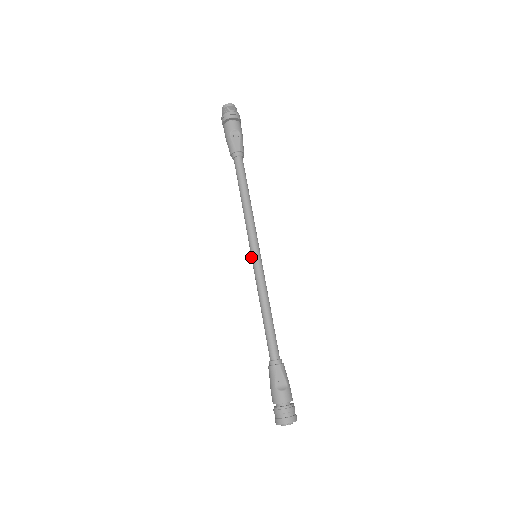
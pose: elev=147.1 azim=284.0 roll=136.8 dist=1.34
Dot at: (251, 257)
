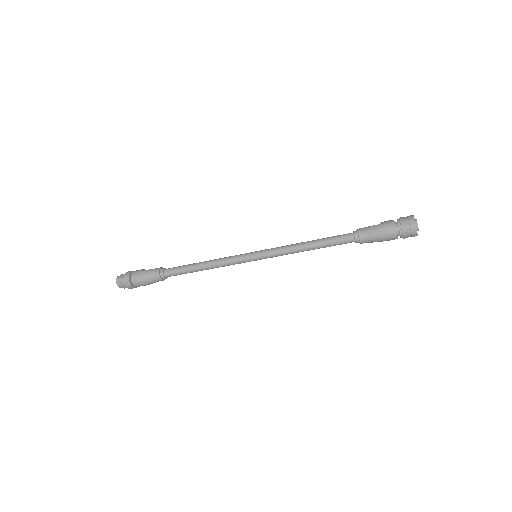
Dot at: (255, 257)
